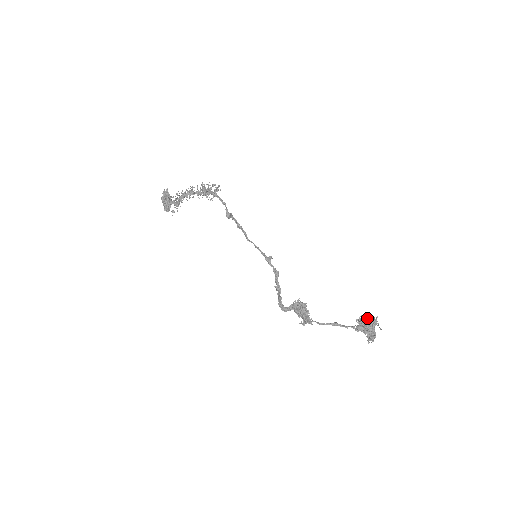
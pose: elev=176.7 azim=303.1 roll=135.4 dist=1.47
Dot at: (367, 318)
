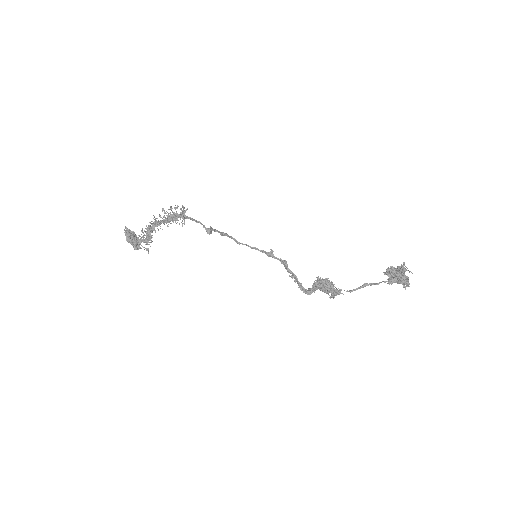
Dot at: (396, 270)
